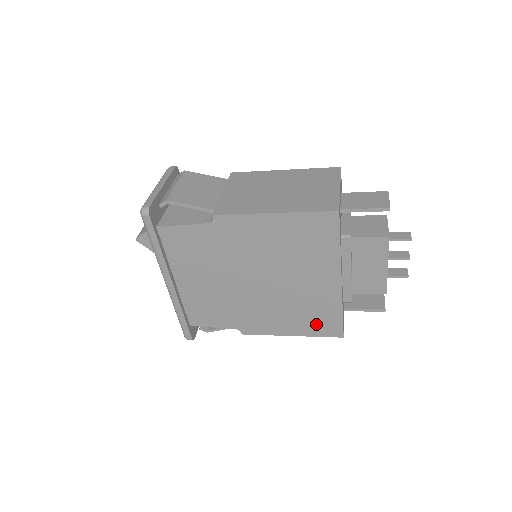
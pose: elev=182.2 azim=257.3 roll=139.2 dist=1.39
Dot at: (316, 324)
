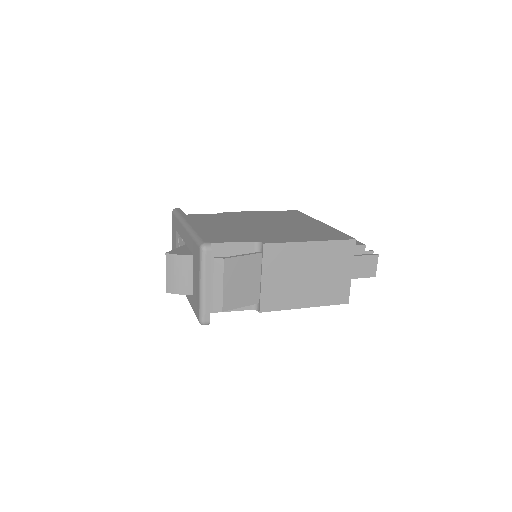
Dot at: occluded
